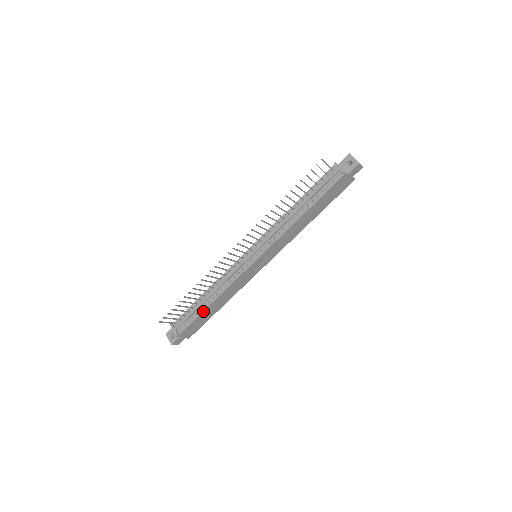
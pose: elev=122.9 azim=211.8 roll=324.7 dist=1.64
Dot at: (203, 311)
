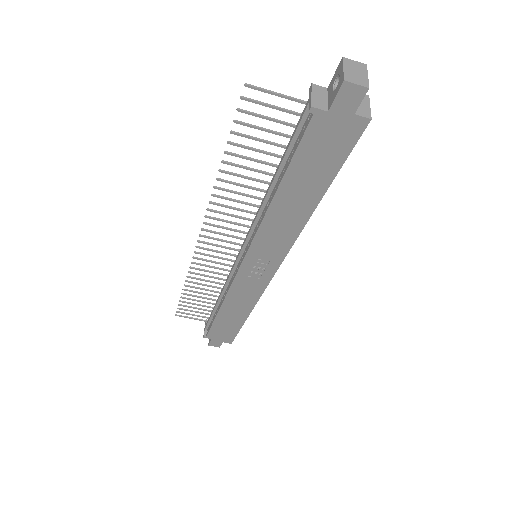
Dot at: (216, 317)
